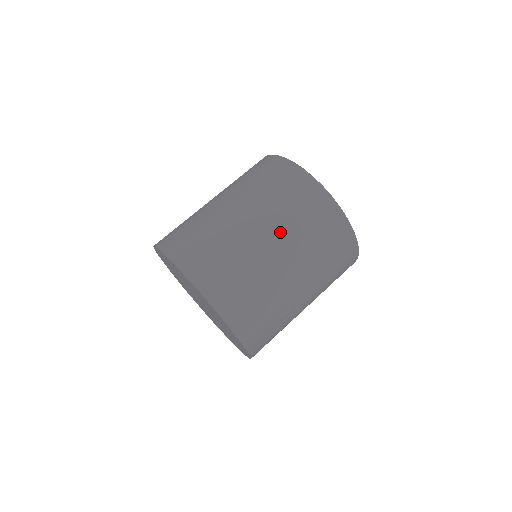
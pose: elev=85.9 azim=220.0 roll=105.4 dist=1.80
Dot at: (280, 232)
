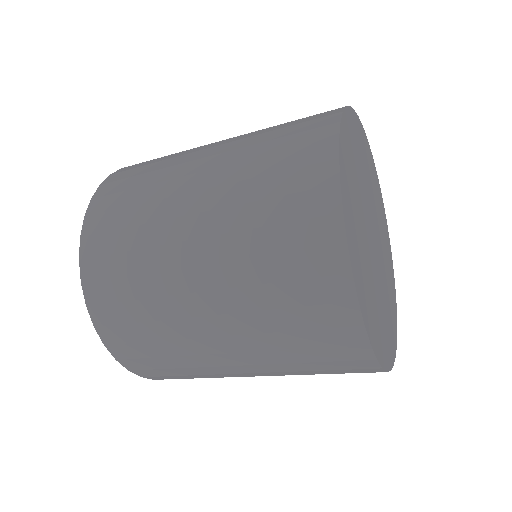
Dot at: (266, 369)
